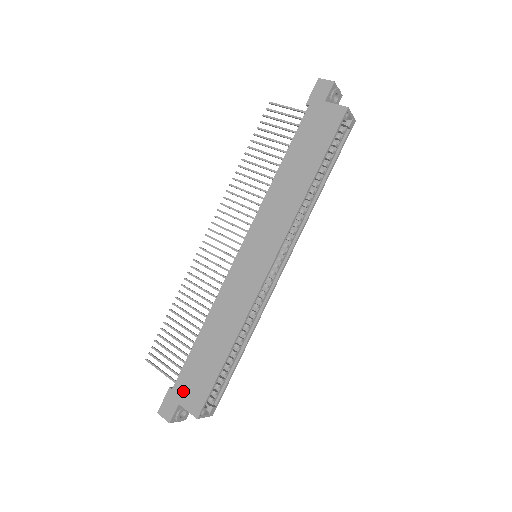
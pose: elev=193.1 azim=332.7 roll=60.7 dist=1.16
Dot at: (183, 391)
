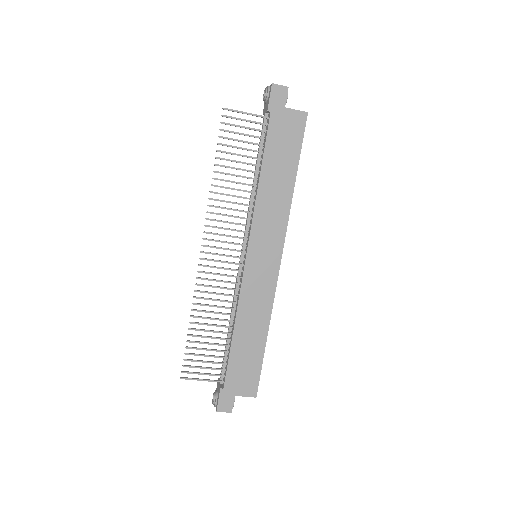
Dot at: (235, 385)
